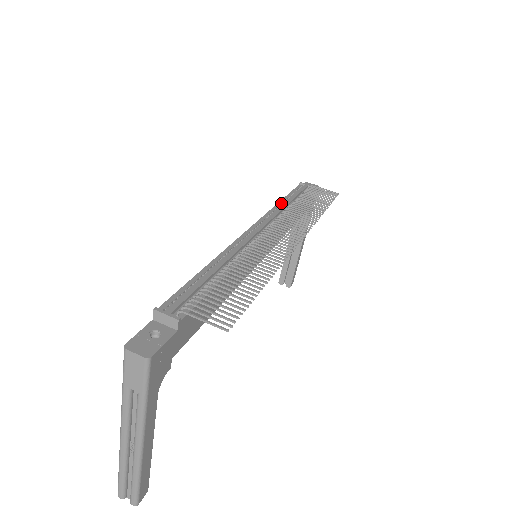
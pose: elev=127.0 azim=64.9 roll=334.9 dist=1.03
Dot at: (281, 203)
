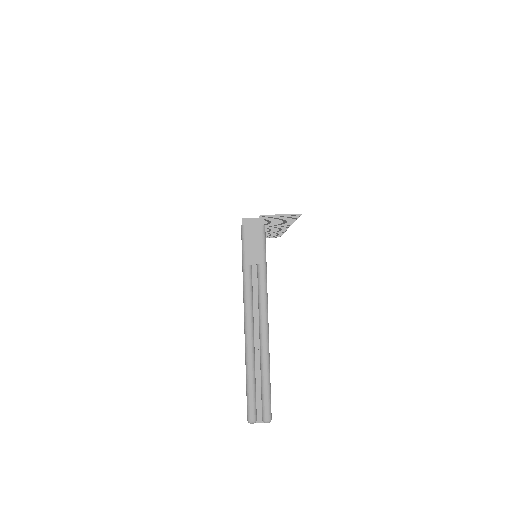
Dot at: occluded
